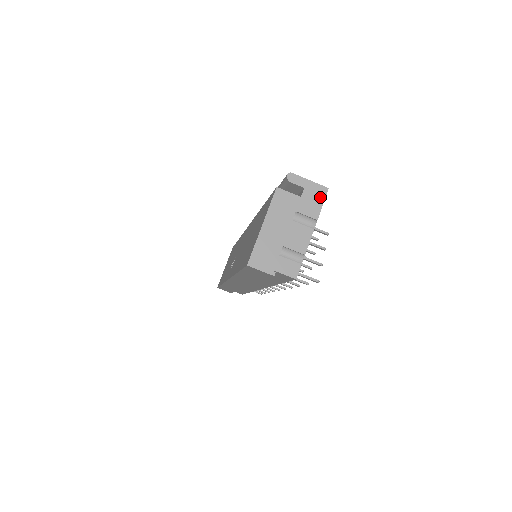
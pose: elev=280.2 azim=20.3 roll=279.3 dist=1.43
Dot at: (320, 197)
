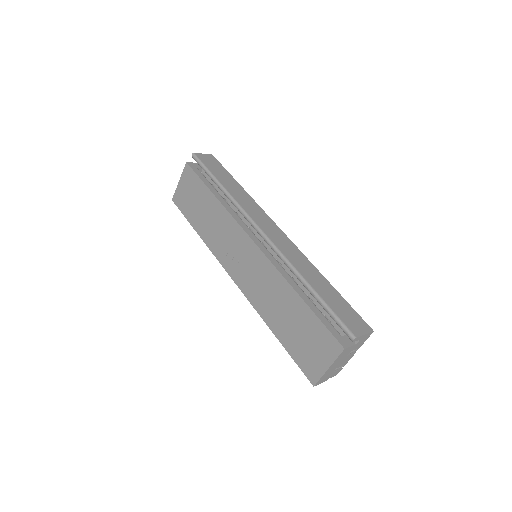
Dot at: (367, 338)
